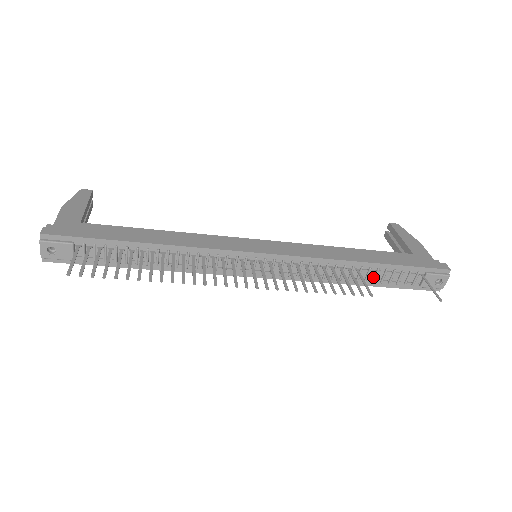
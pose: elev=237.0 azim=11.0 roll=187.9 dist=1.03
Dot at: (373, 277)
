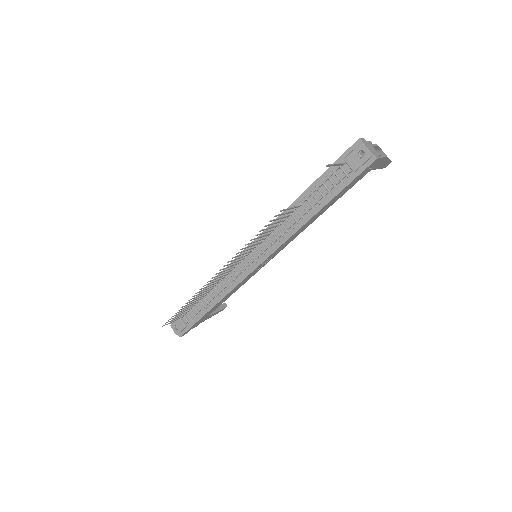
Dot at: (316, 201)
